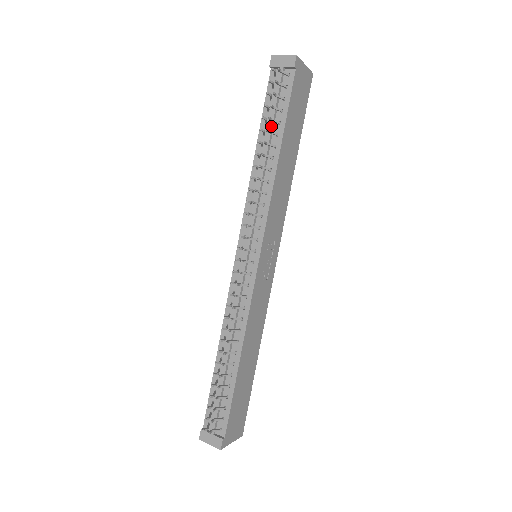
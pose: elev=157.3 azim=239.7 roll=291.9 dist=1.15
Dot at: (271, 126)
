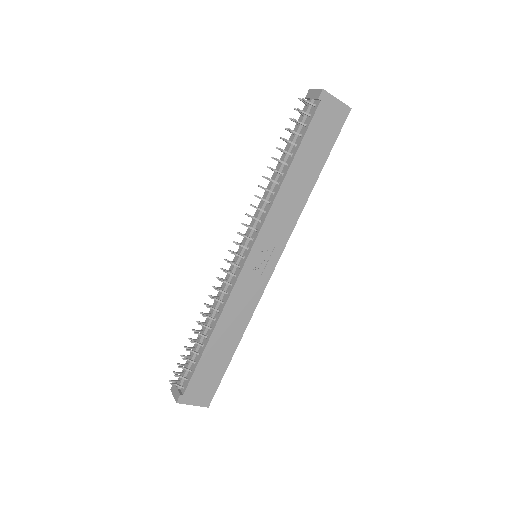
Dot at: (289, 147)
